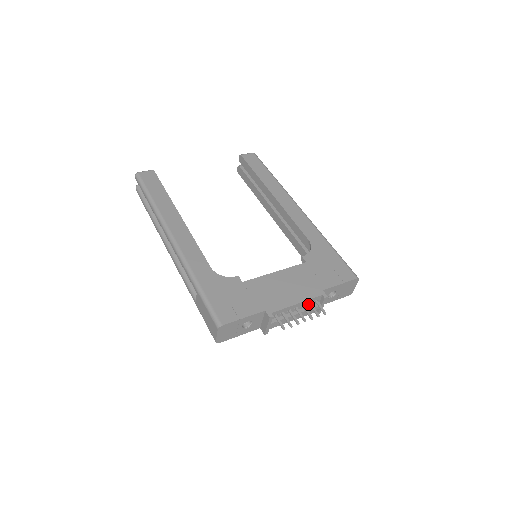
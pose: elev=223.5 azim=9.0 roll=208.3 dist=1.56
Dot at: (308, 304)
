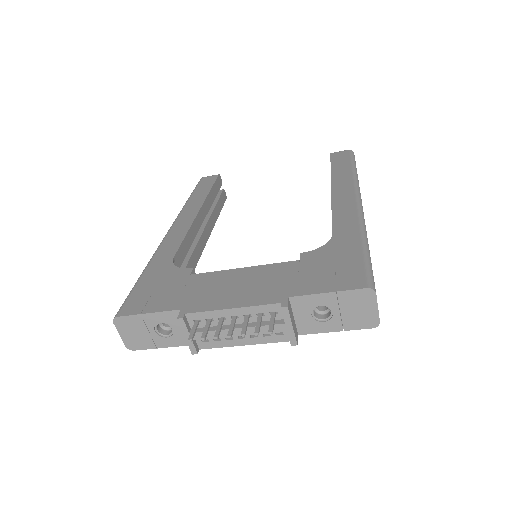
Dot at: (260, 316)
